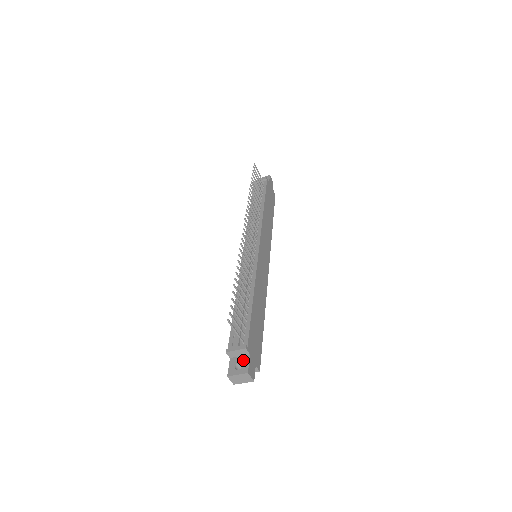
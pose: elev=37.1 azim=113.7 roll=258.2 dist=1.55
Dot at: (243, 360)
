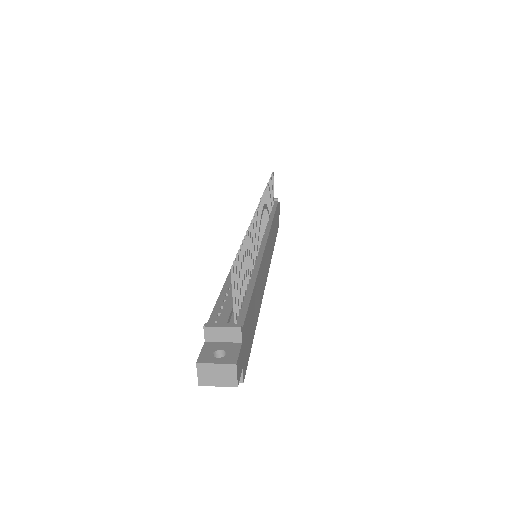
Dot at: (229, 347)
